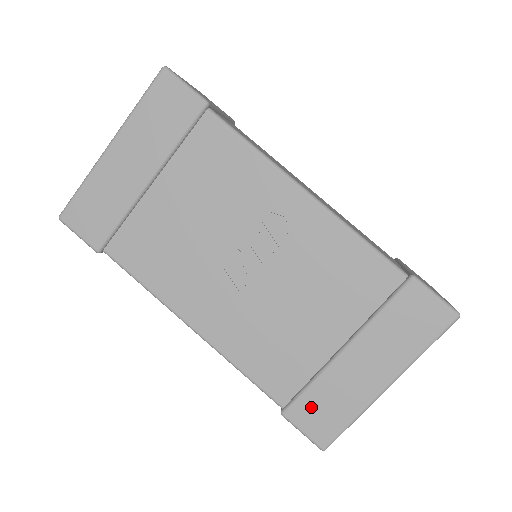
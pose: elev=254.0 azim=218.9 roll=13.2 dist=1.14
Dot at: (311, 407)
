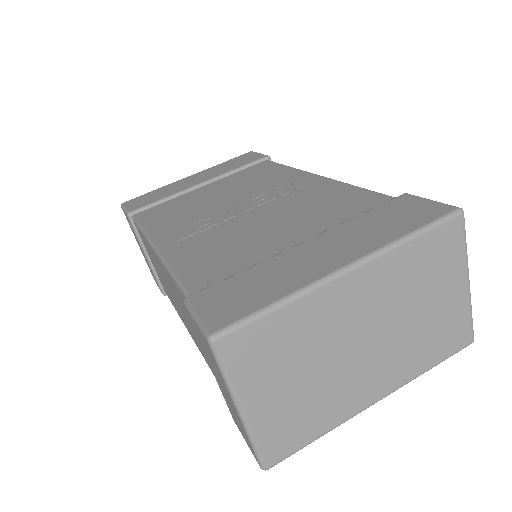
Dot at: (228, 289)
